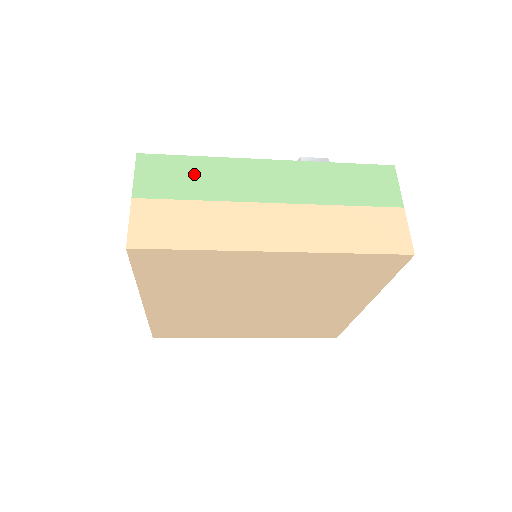
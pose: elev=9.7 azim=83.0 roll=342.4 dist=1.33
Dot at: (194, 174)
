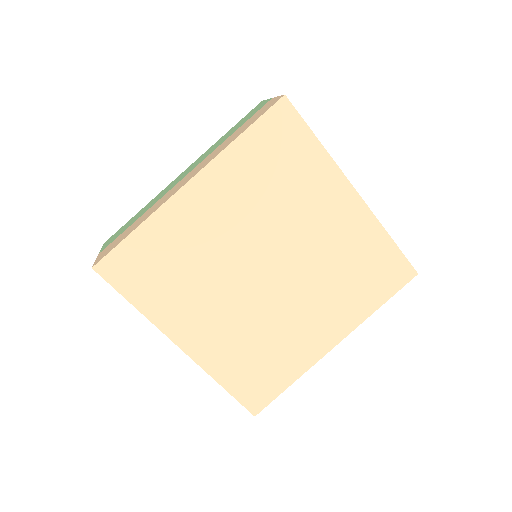
Dot at: occluded
